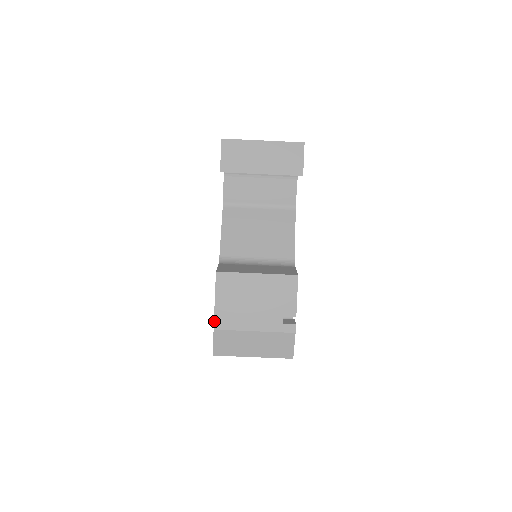
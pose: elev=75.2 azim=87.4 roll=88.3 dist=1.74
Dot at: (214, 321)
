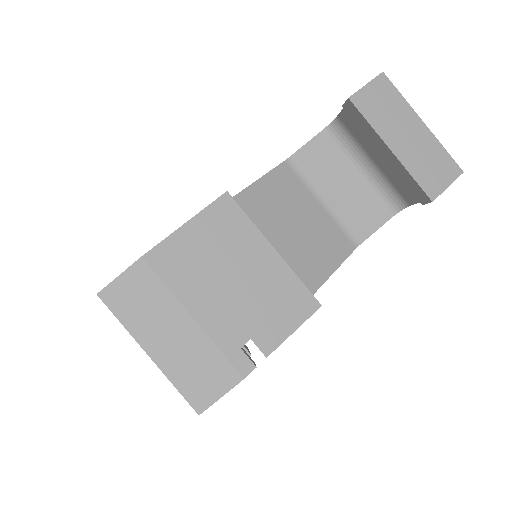
Dot at: (155, 246)
